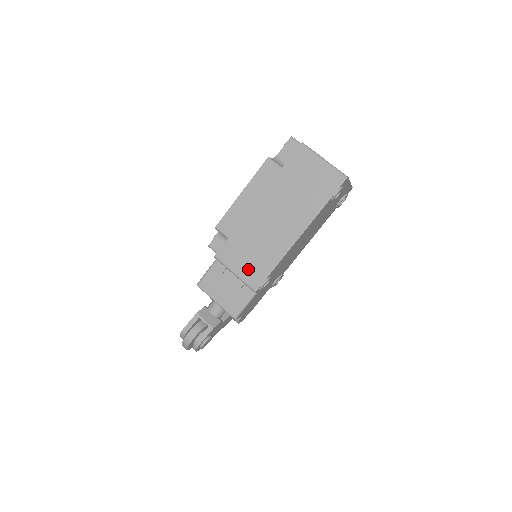
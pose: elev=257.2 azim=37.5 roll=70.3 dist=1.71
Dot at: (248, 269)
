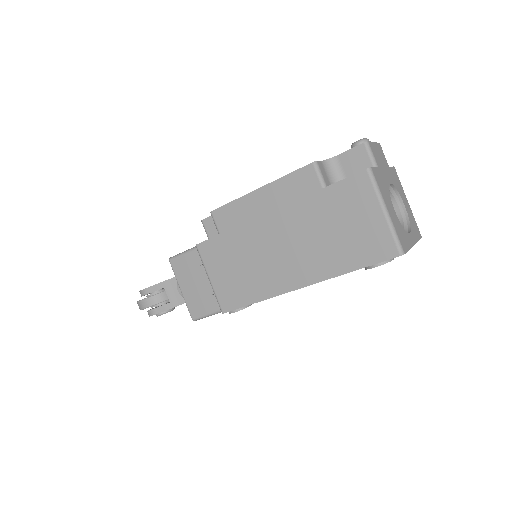
Dot at: (225, 284)
